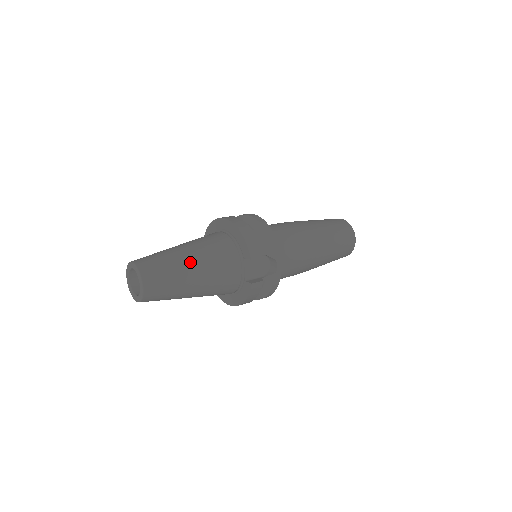
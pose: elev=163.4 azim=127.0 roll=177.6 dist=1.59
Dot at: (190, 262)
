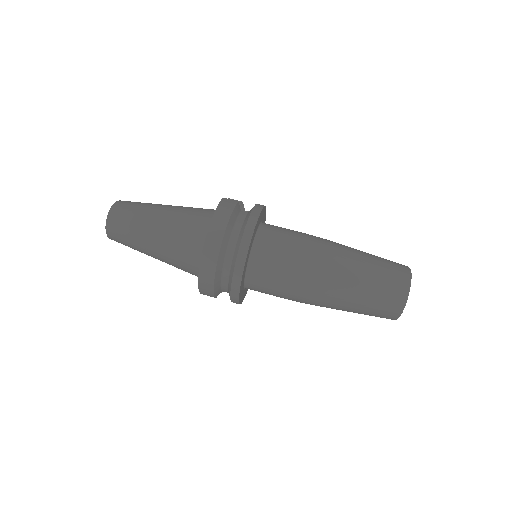
Dot at: (152, 255)
